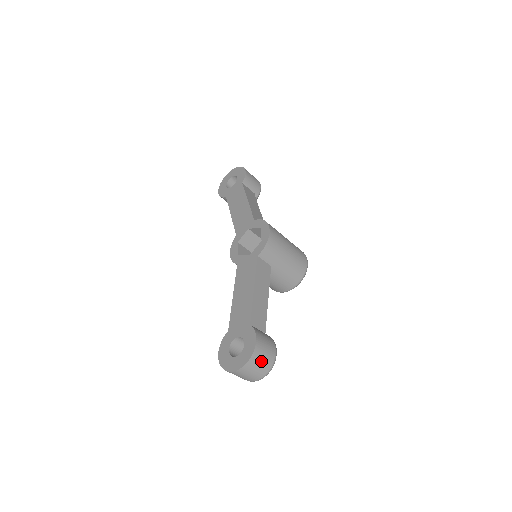
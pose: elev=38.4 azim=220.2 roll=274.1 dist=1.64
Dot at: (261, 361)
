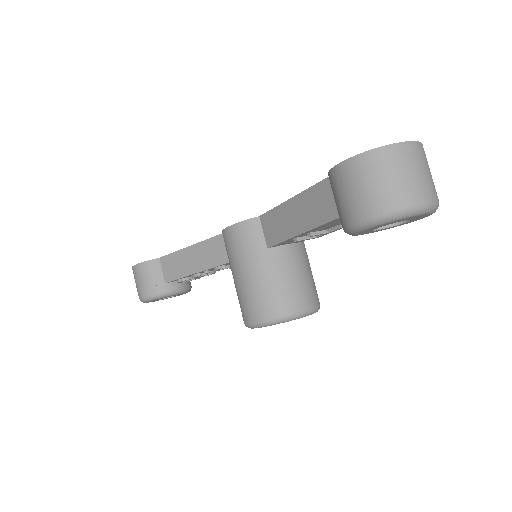
Dot at: occluded
